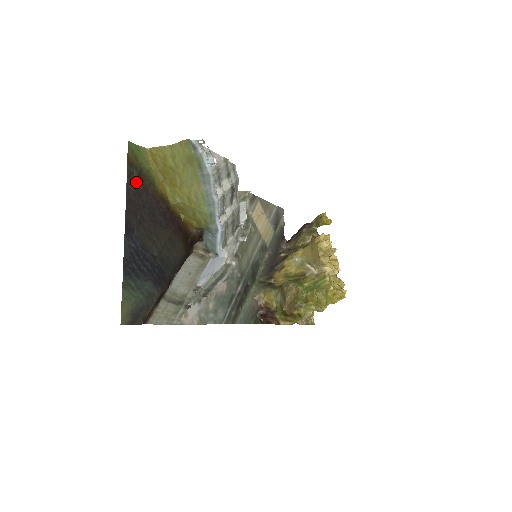
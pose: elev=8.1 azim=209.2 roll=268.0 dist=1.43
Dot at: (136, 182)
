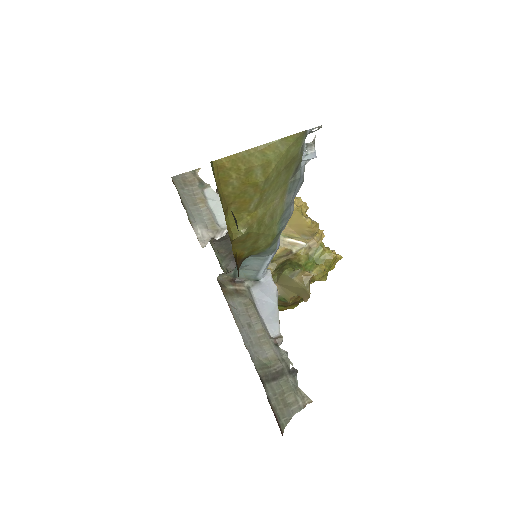
Dot at: occluded
